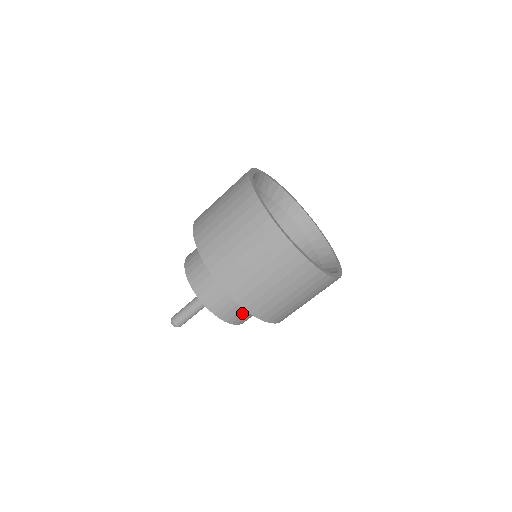
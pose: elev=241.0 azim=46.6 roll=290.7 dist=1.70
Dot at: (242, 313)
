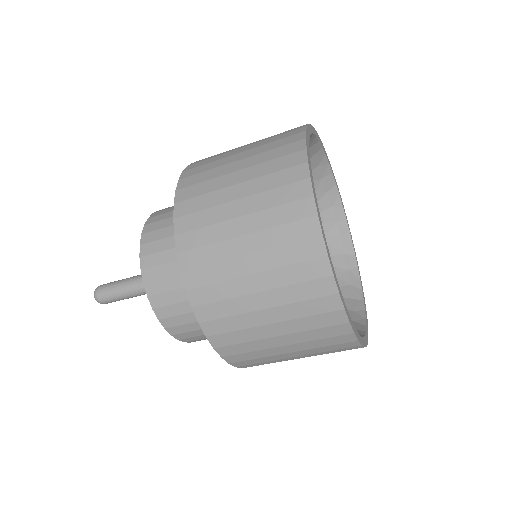
Dot at: occluded
